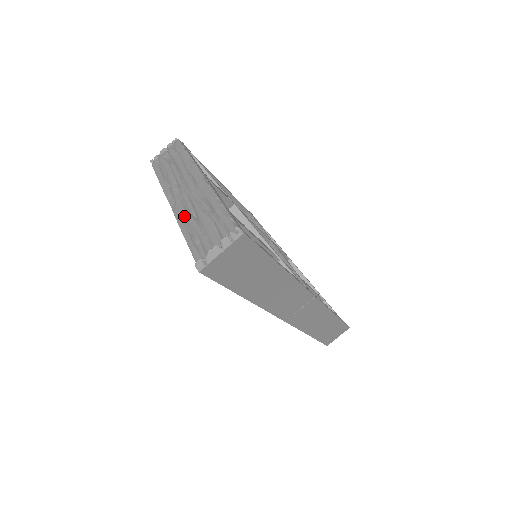
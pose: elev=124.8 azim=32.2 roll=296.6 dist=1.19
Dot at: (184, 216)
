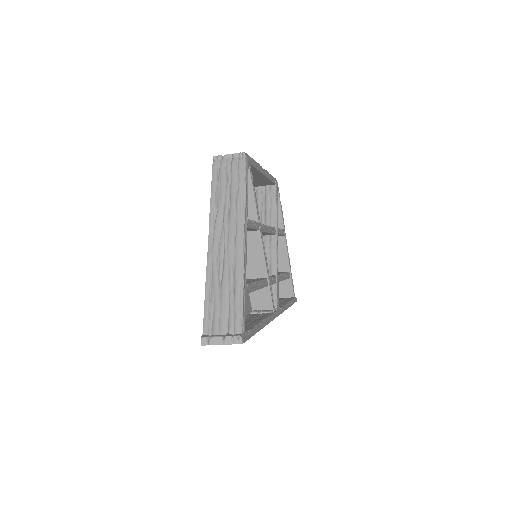
Dot at: (213, 271)
